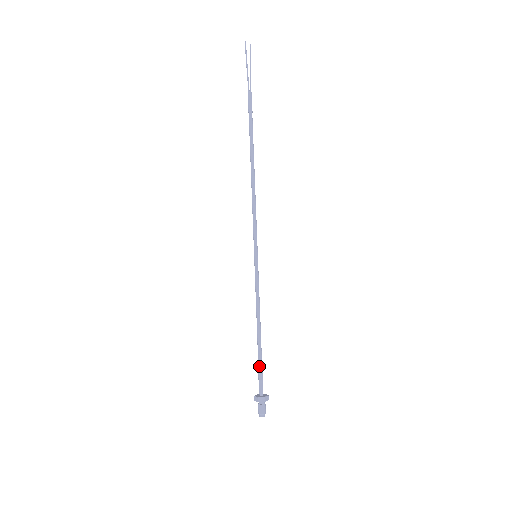
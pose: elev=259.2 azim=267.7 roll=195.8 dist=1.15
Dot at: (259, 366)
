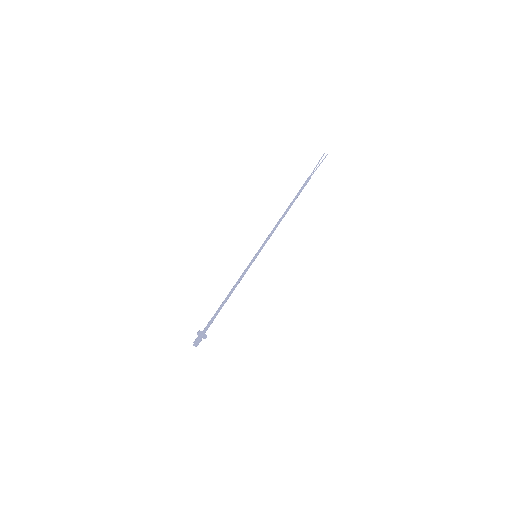
Dot at: (214, 315)
